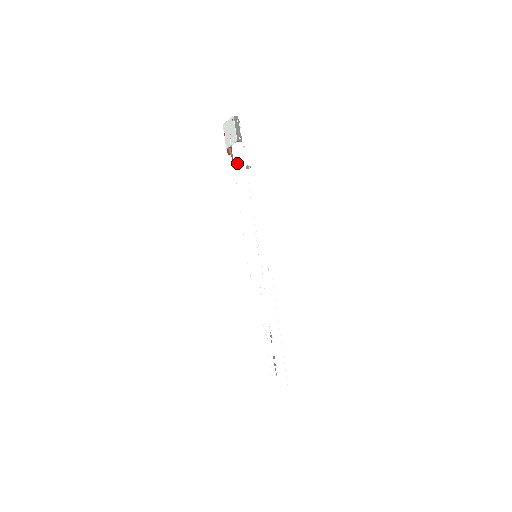
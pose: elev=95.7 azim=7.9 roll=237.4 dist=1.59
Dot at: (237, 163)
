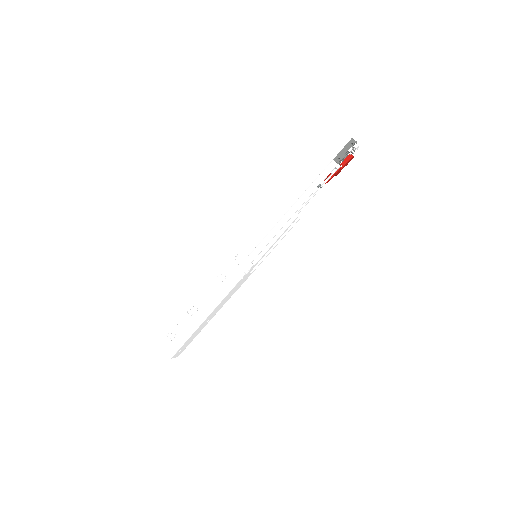
Dot at: (318, 178)
